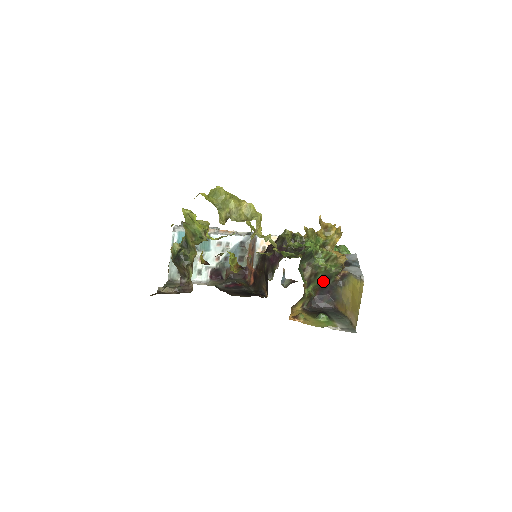
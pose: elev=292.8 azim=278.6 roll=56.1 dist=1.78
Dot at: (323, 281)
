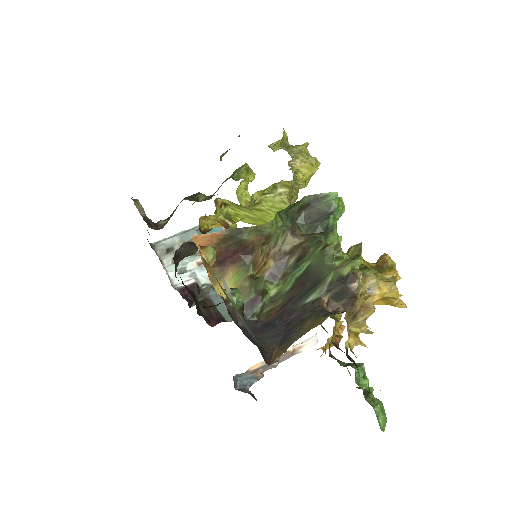
Dot at: (300, 288)
